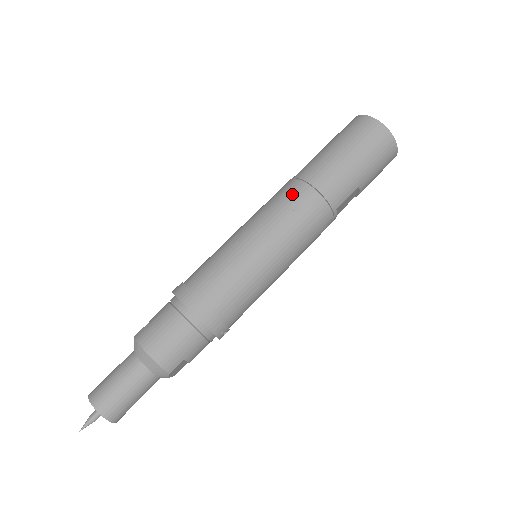
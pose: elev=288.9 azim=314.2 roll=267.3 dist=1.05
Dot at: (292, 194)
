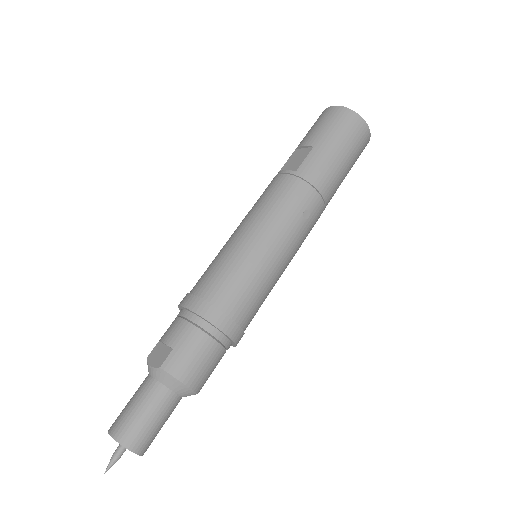
Dot at: (303, 200)
